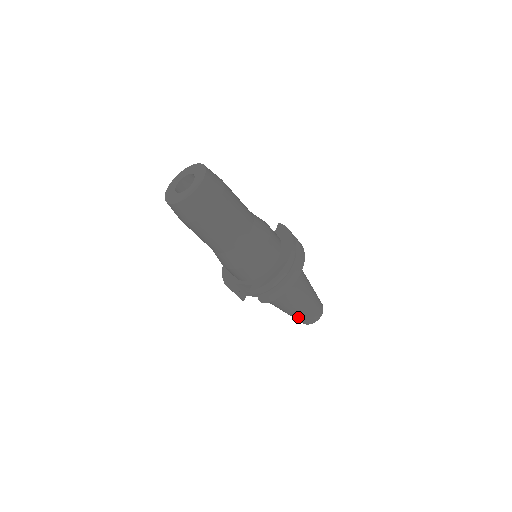
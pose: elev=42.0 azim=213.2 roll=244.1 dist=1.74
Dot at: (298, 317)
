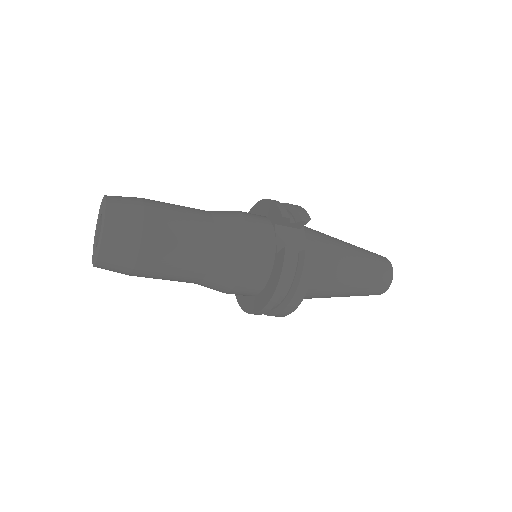
Dot at: occluded
